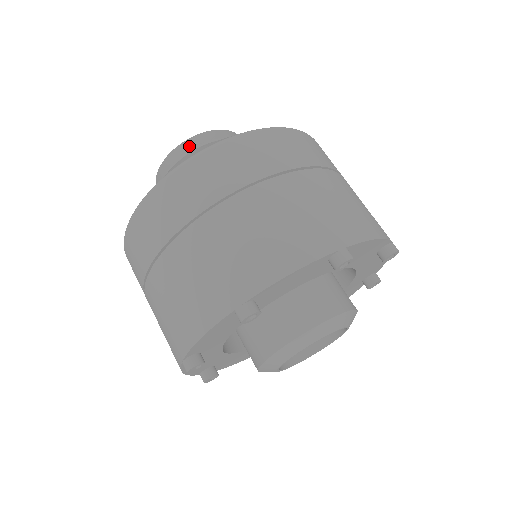
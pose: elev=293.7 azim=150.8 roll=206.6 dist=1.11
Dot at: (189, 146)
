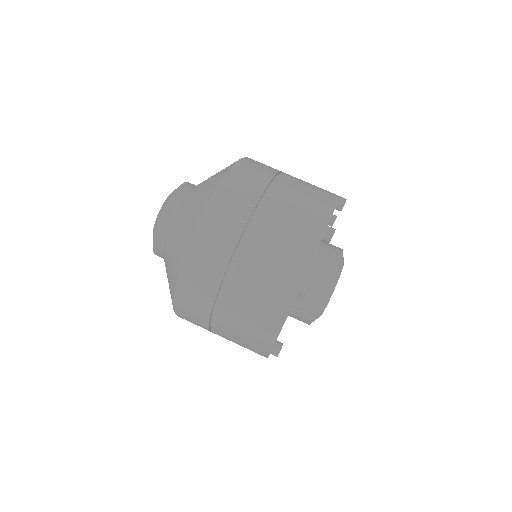
Dot at: (183, 190)
